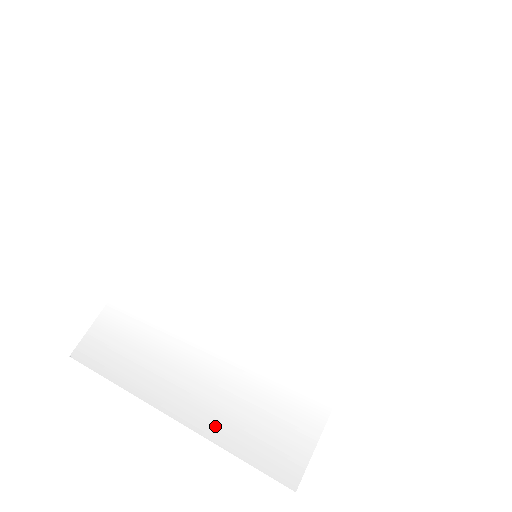
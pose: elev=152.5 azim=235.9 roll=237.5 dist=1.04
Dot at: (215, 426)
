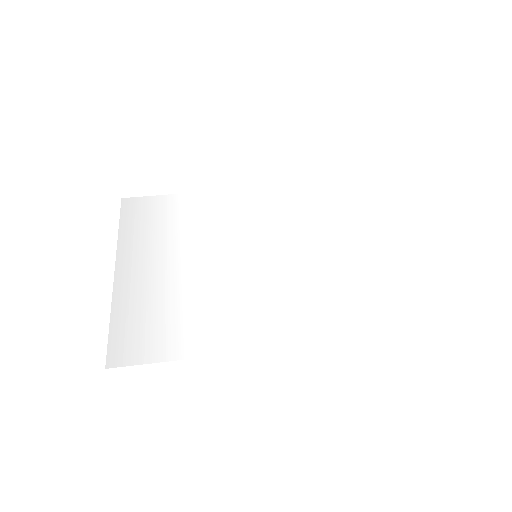
Dot at: (122, 302)
